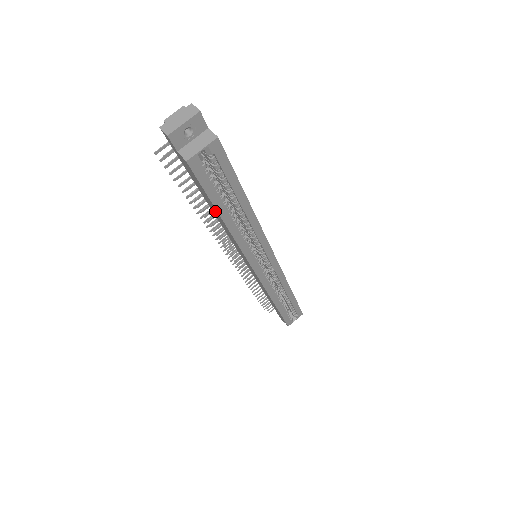
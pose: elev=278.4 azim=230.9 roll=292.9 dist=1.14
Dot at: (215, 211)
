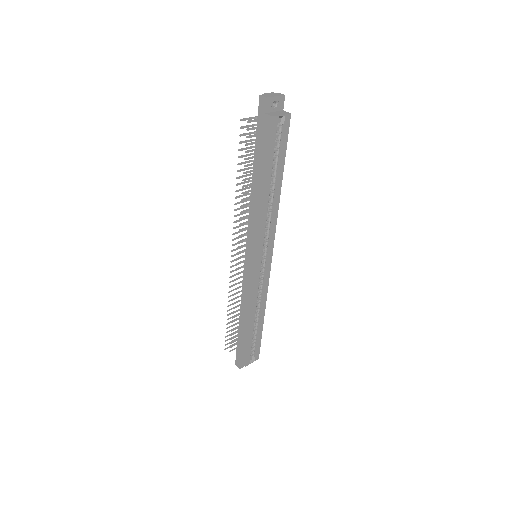
Dot at: (261, 179)
